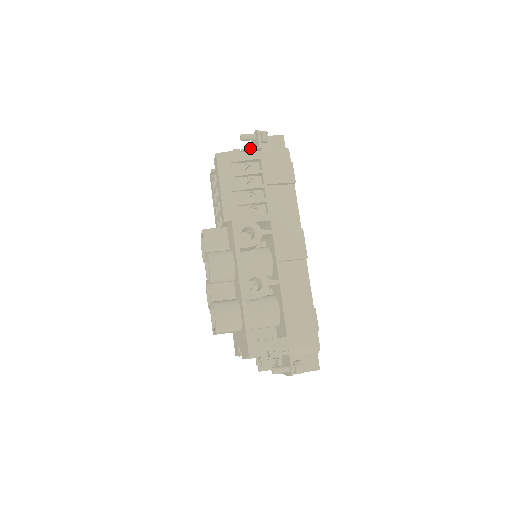
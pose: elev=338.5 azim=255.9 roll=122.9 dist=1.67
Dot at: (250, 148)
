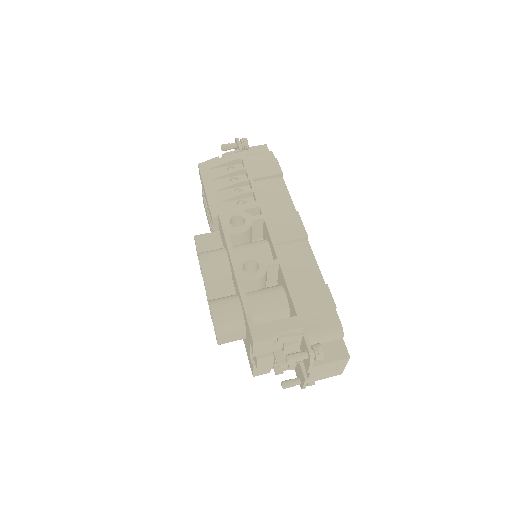
Dot at: (230, 152)
